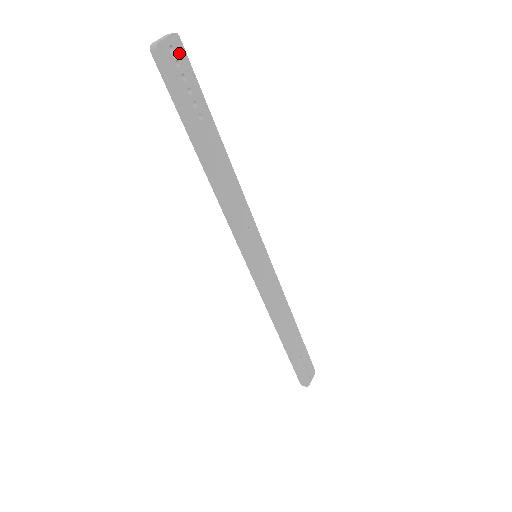
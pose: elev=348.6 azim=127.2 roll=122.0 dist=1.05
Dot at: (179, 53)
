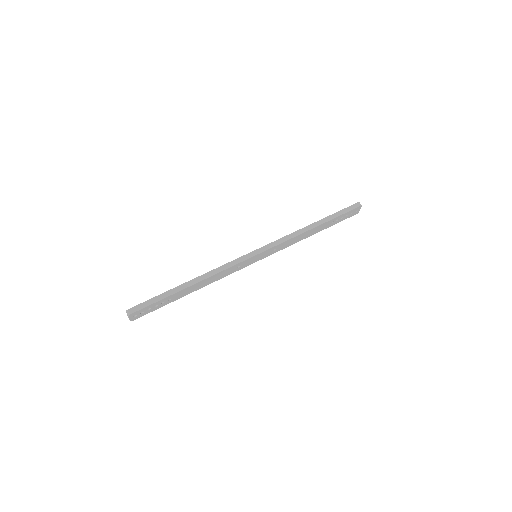
Dot at: (138, 313)
